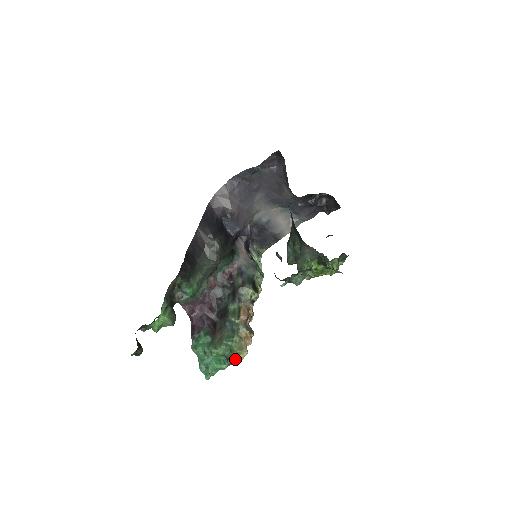
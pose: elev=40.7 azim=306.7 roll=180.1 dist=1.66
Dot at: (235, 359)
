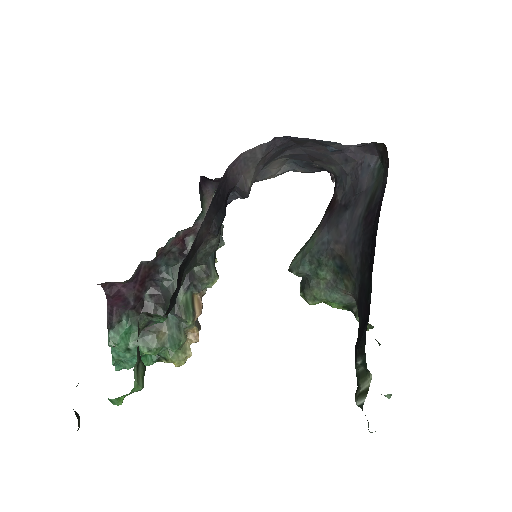
Dot at: (175, 365)
